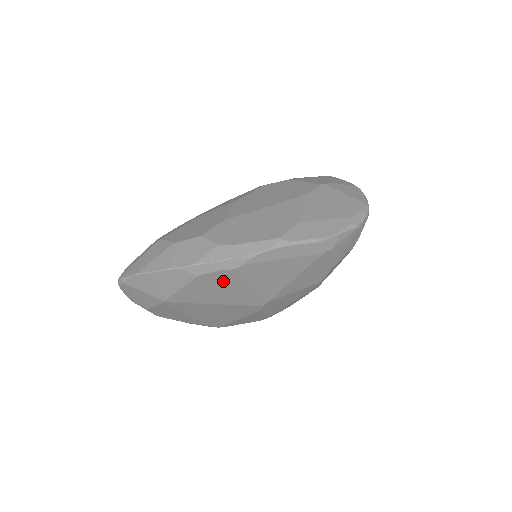
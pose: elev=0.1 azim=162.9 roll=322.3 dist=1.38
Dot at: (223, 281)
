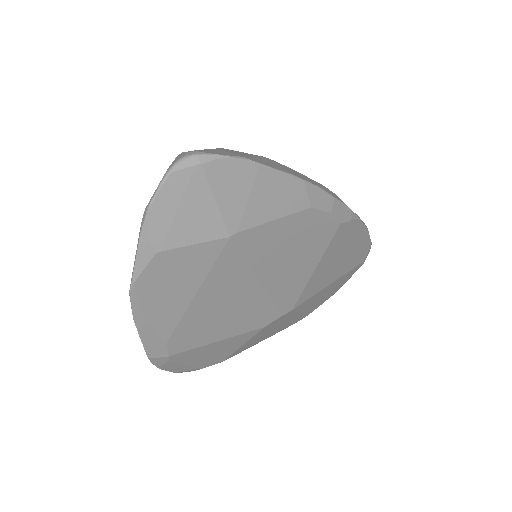
Dot at: (312, 238)
